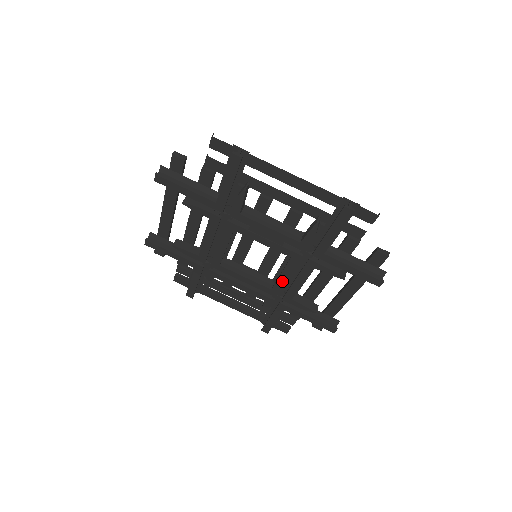
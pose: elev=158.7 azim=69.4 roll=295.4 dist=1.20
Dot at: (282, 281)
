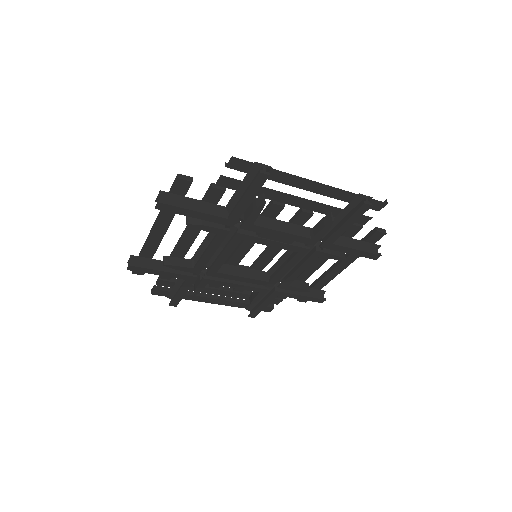
Dot at: (282, 273)
